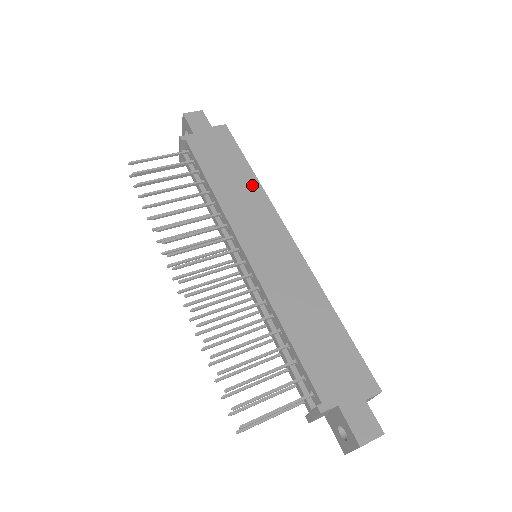
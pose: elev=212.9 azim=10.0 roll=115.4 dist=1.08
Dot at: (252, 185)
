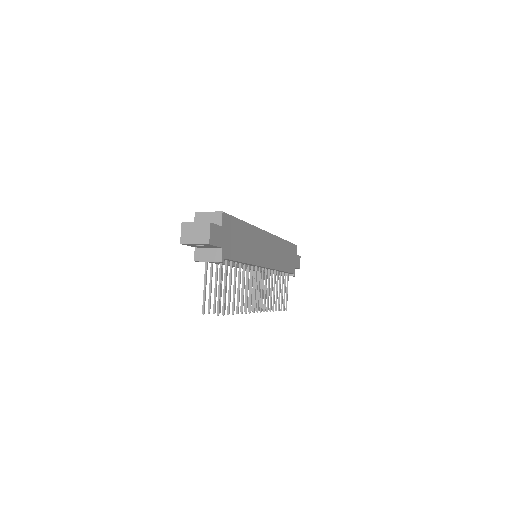
Dot at: (251, 232)
